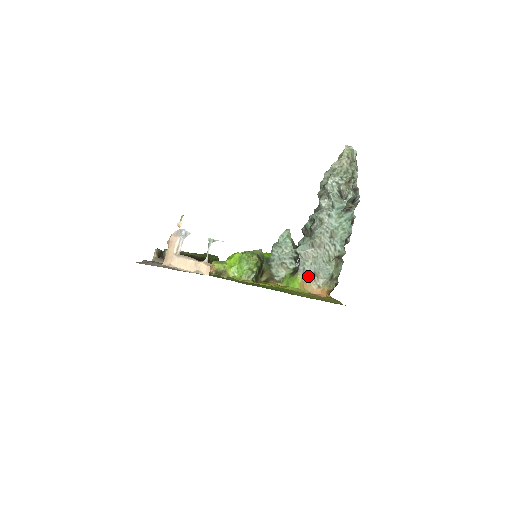
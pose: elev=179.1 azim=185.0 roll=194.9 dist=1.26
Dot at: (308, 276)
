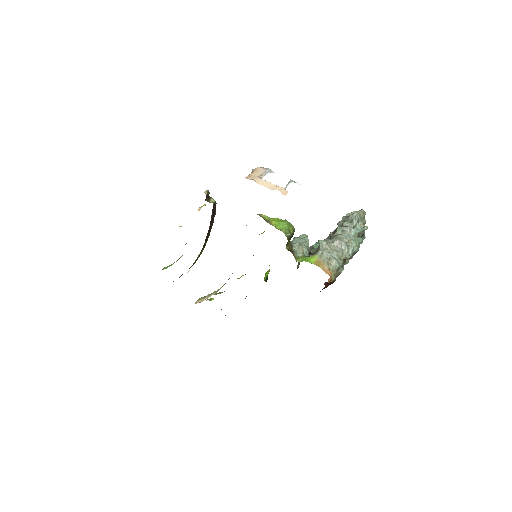
Dot at: (324, 259)
